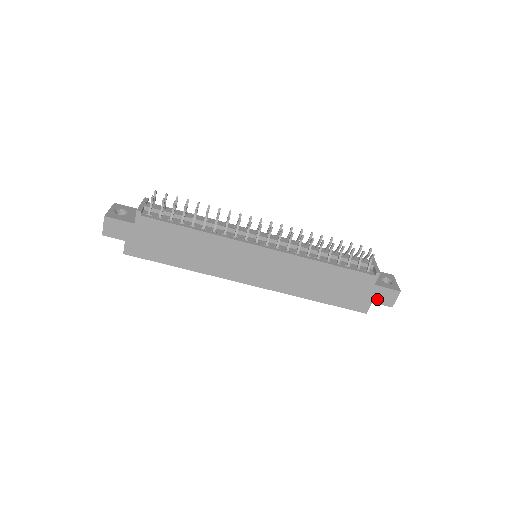
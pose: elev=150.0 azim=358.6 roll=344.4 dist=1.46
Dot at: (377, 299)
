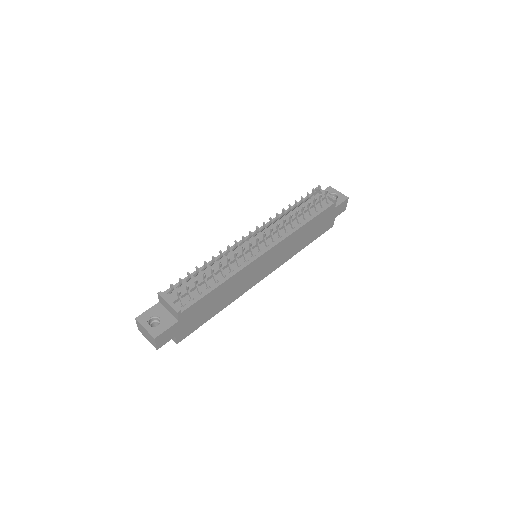
Dot at: (337, 214)
